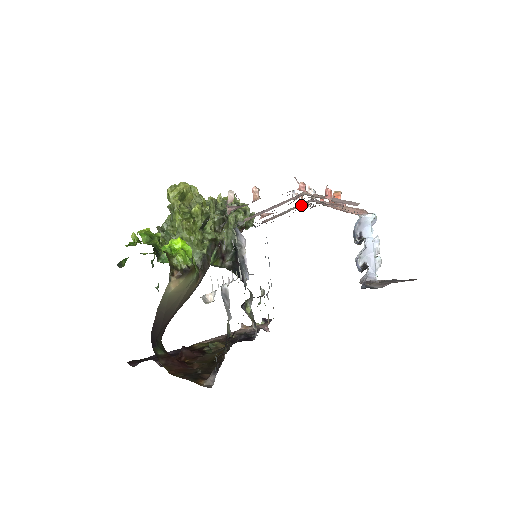
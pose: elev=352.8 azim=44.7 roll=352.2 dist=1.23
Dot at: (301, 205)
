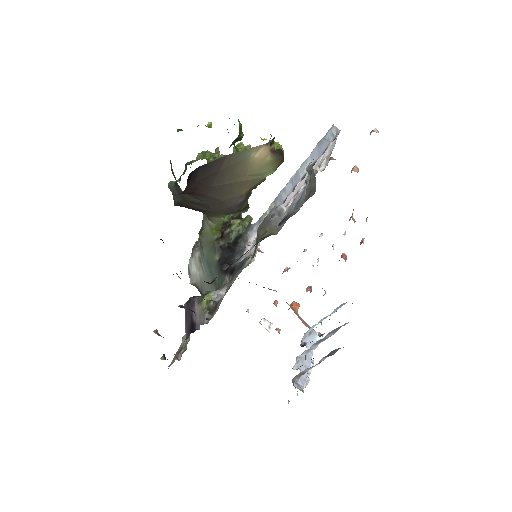
Dot at: occluded
